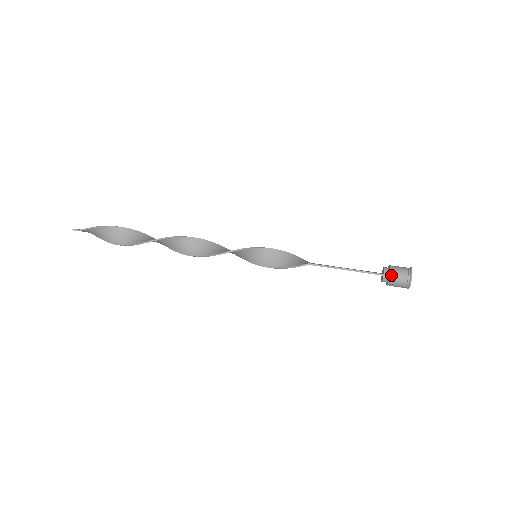
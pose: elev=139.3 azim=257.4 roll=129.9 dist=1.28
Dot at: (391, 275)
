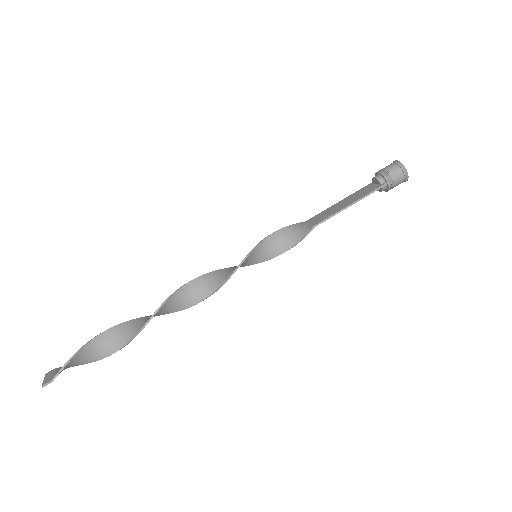
Dot at: (389, 181)
